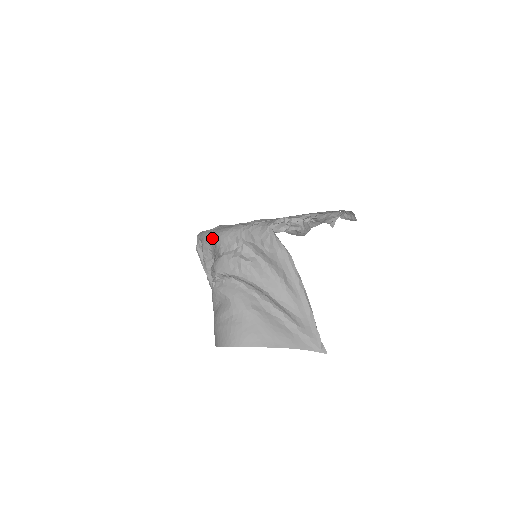
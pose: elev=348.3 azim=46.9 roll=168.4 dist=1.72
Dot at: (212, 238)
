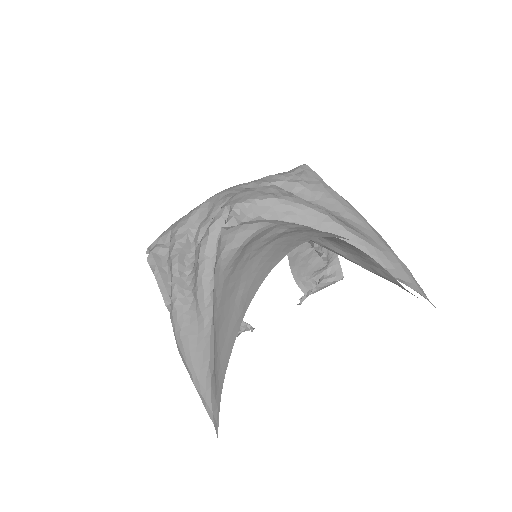
Dot at: (203, 204)
